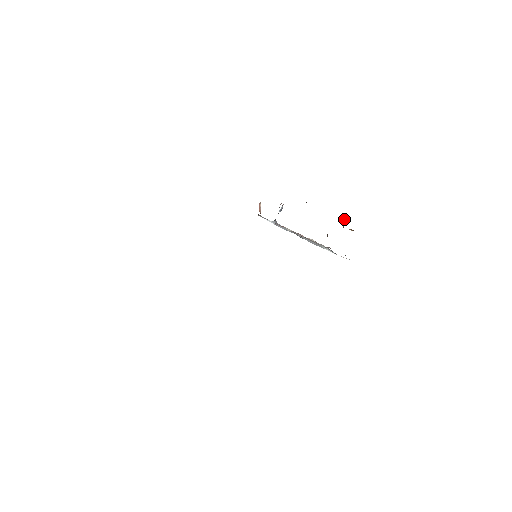
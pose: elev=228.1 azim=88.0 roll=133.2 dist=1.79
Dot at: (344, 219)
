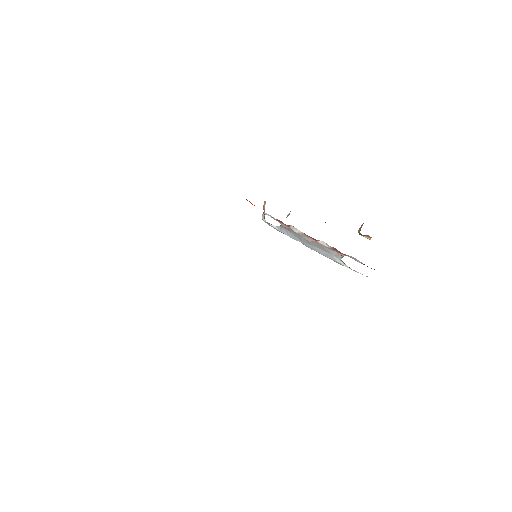
Dot at: occluded
